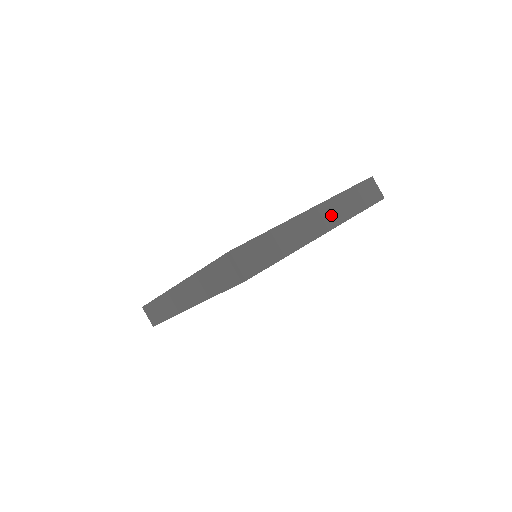
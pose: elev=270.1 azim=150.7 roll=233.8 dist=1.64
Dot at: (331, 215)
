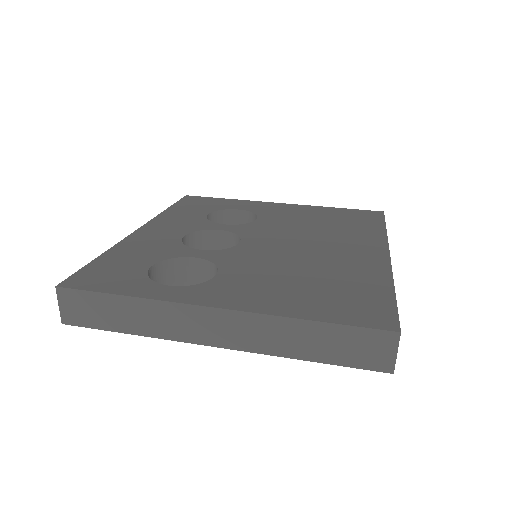
Dot at: (245, 334)
